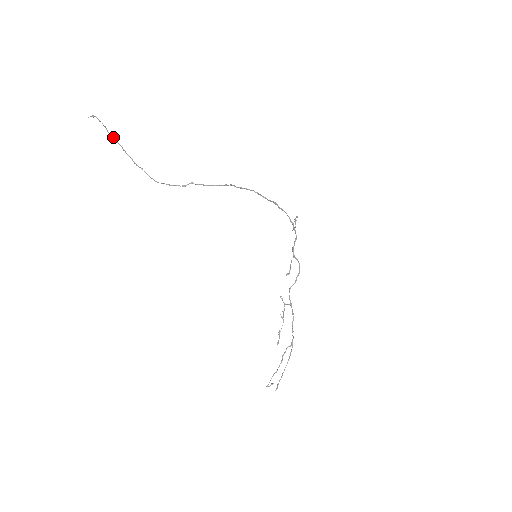
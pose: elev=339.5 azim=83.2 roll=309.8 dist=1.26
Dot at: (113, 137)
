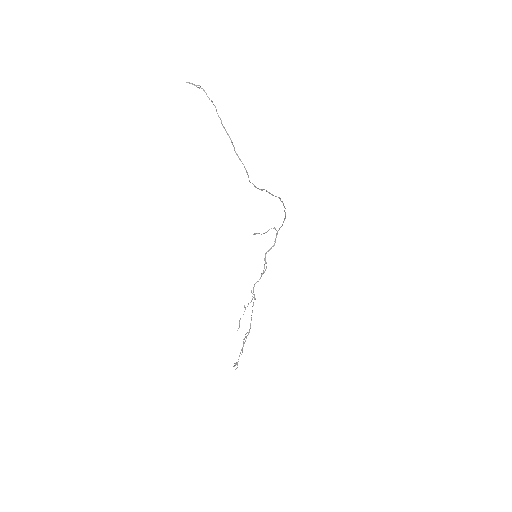
Dot at: occluded
